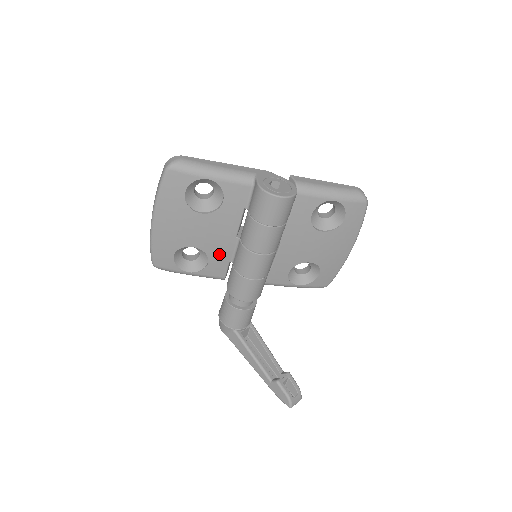
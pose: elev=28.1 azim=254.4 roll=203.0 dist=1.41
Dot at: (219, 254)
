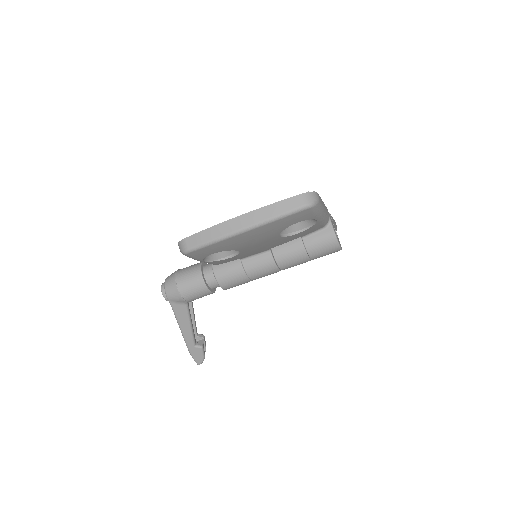
Dot at: (244, 255)
